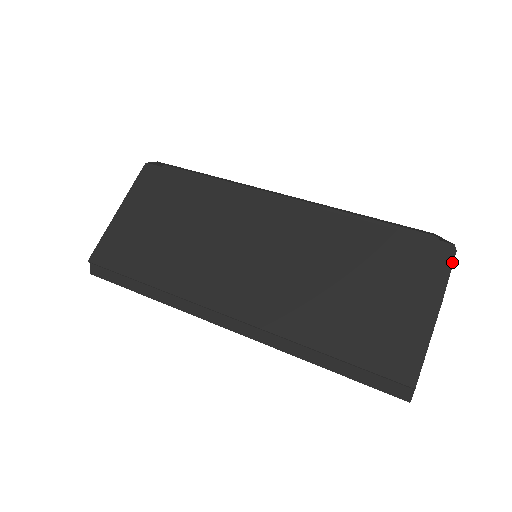
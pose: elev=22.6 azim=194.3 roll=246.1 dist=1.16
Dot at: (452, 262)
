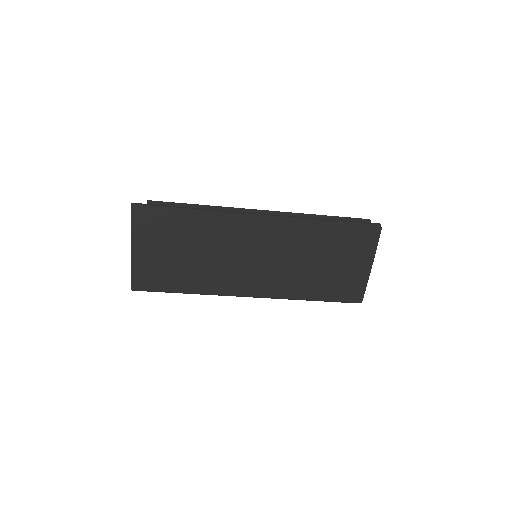
Dot at: (379, 236)
